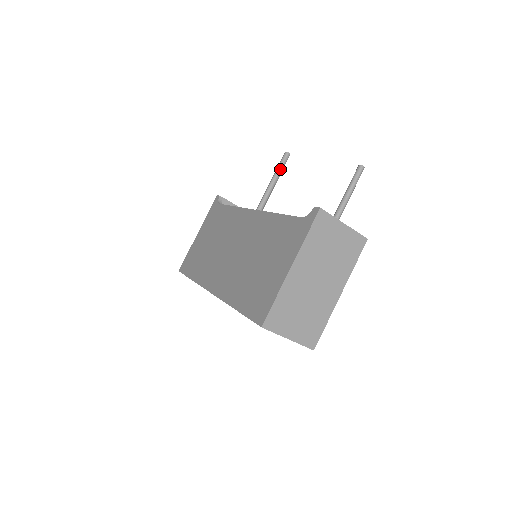
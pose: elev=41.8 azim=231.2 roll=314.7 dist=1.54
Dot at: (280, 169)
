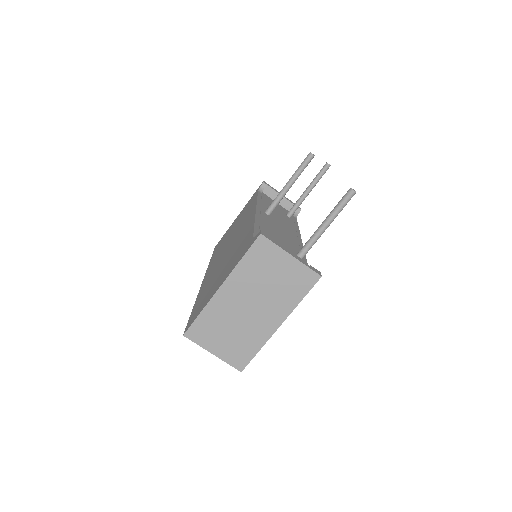
Dot at: (299, 170)
